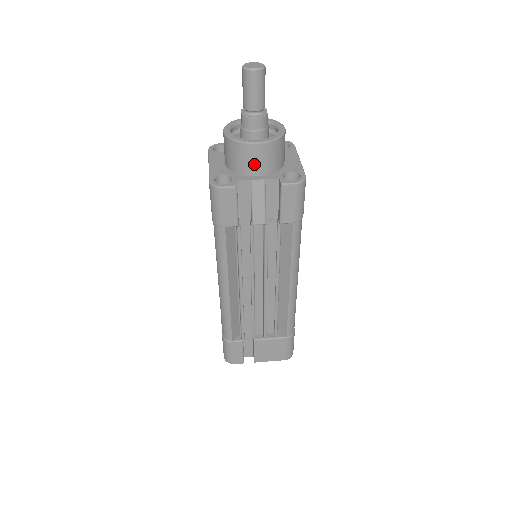
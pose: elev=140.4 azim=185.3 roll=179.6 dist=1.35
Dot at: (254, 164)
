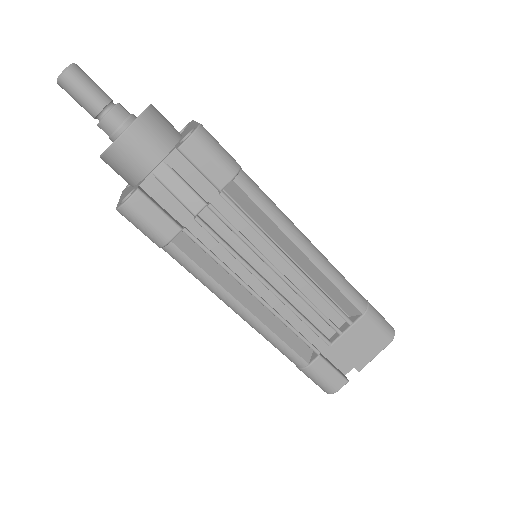
Dot at: (141, 156)
